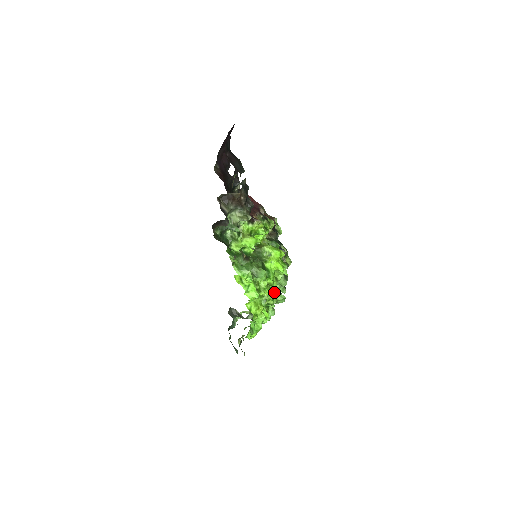
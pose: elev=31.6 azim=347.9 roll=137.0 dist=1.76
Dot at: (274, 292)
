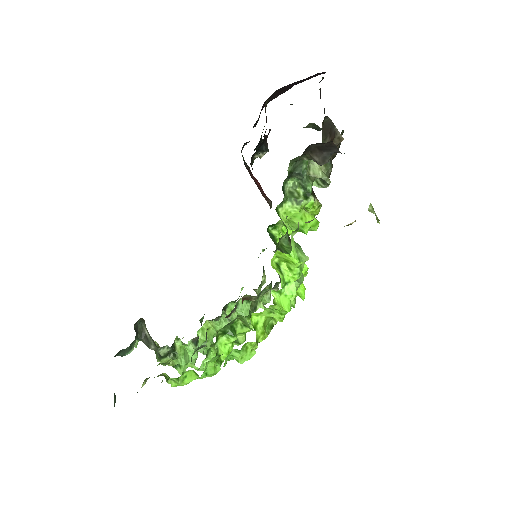
Dot at: occluded
